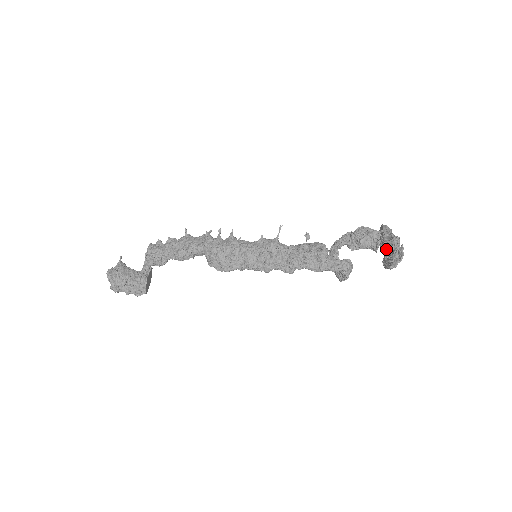
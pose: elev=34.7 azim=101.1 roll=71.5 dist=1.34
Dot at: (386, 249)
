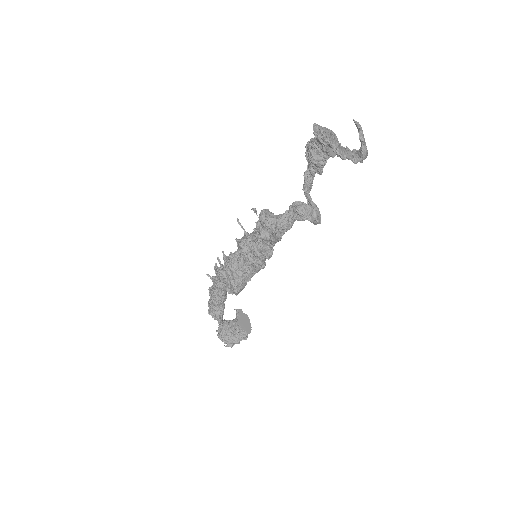
Dot at: (326, 151)
